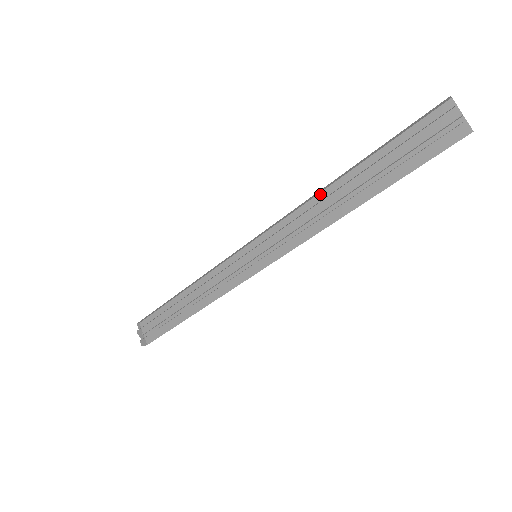
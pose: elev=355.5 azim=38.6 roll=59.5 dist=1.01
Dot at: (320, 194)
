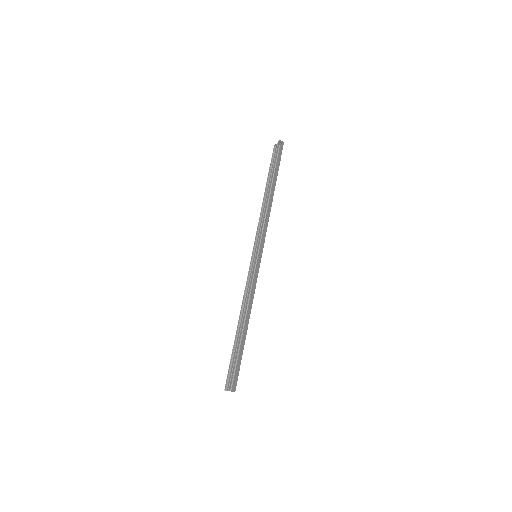
Dot at: (263, 210)
